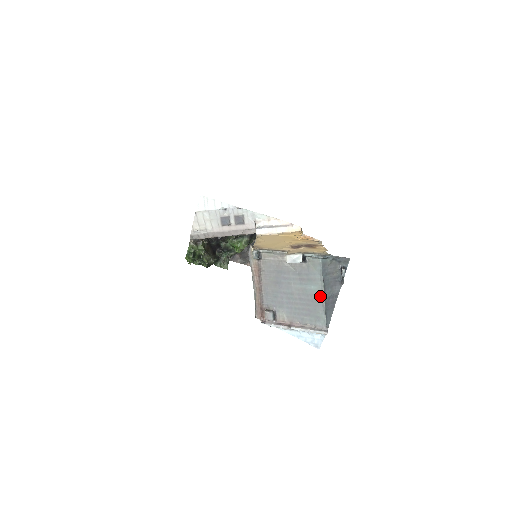
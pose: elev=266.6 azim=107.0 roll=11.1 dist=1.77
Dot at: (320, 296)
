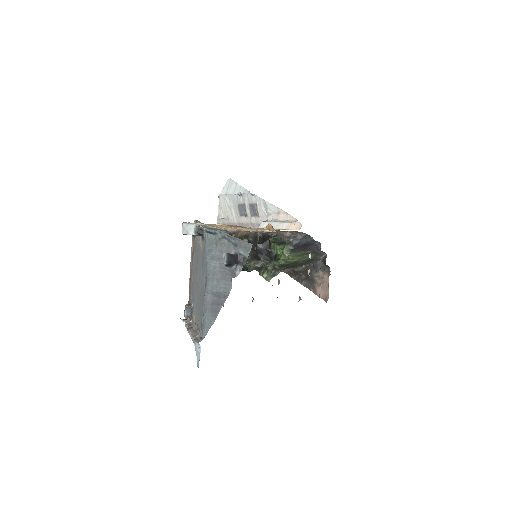
Dot at: (205, 289)
